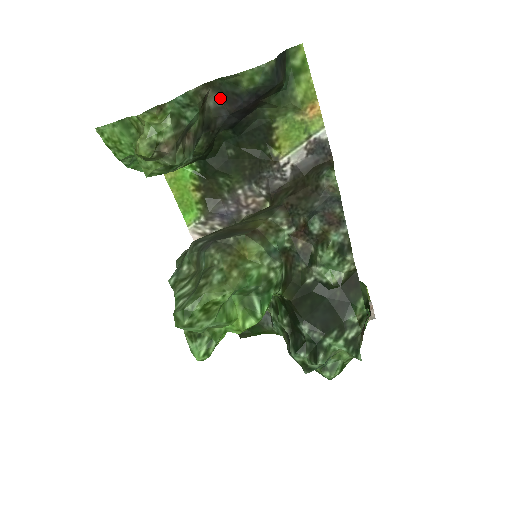
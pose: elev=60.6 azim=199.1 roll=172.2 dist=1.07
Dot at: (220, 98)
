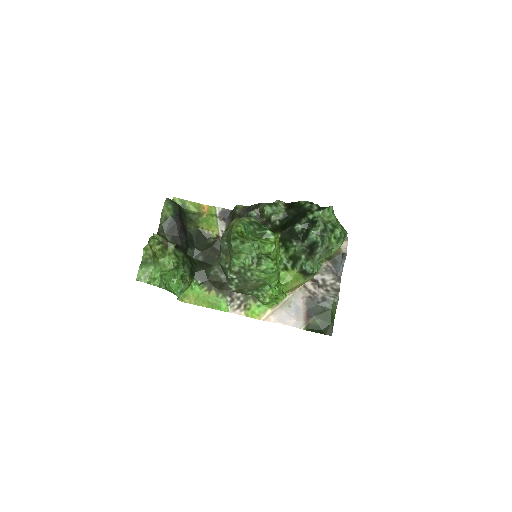
Dot at: (169, 234)
